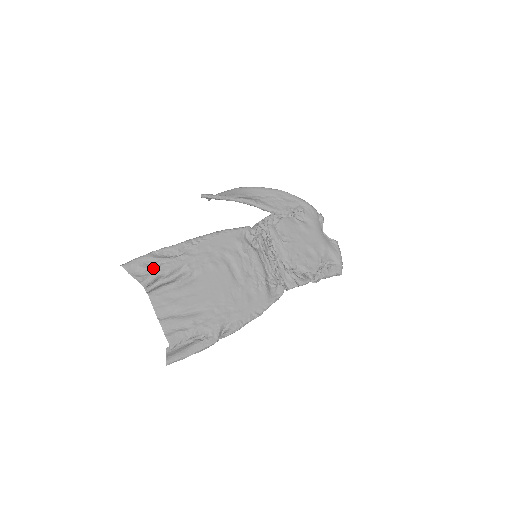
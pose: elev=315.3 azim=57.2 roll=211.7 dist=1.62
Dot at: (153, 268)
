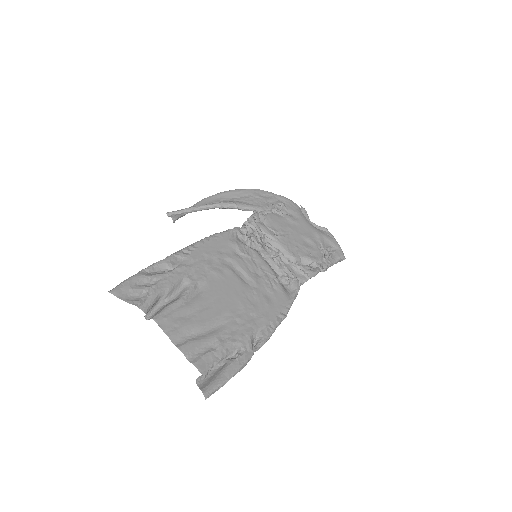
Dot at: (149, 288)
